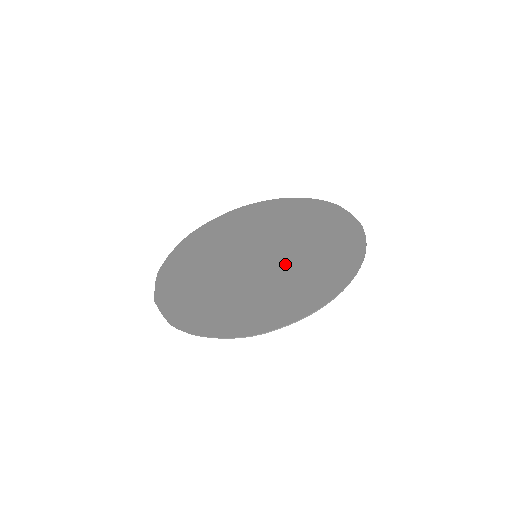
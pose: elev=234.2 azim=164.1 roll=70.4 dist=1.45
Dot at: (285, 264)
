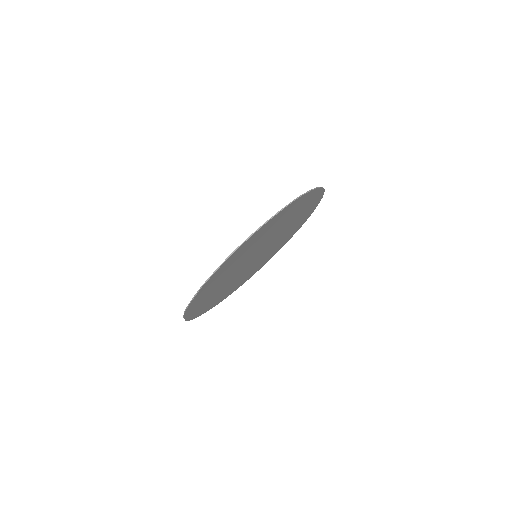
Dot at: occluded
